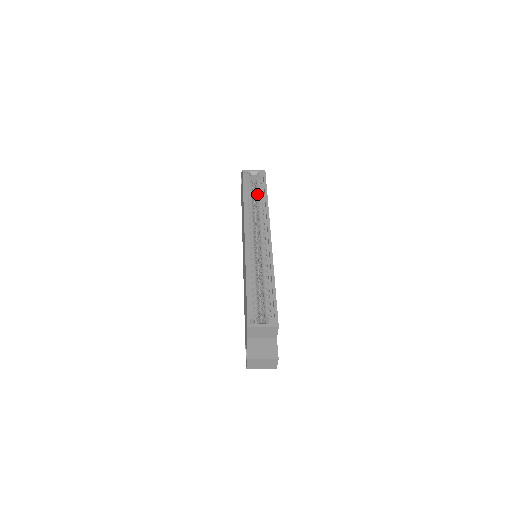
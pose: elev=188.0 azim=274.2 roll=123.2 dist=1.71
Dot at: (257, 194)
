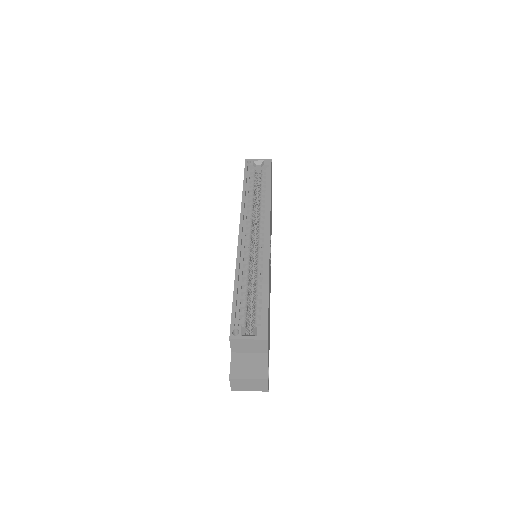
Dot at: (260, 185)
